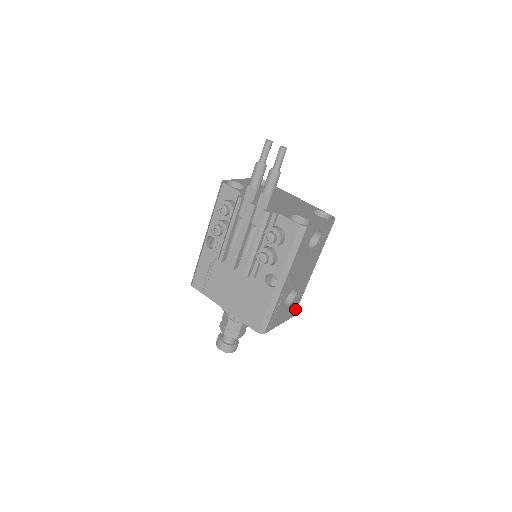
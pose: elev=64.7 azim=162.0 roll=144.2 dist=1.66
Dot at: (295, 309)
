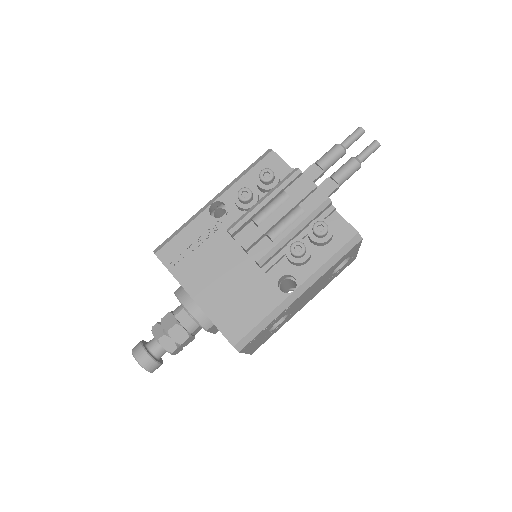
Dot at: (260, 345)
